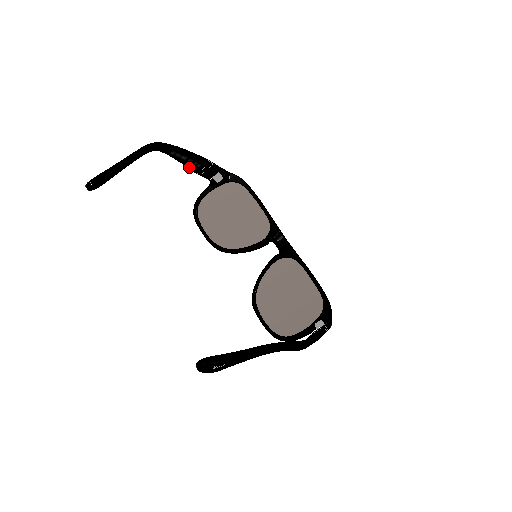
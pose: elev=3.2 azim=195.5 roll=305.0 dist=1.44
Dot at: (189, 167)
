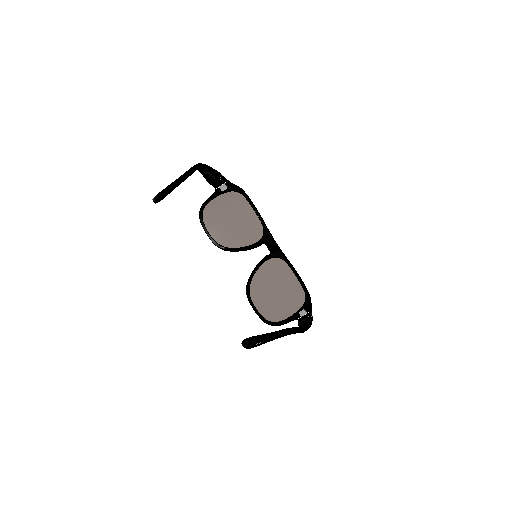
Dot at: (207, 179)
